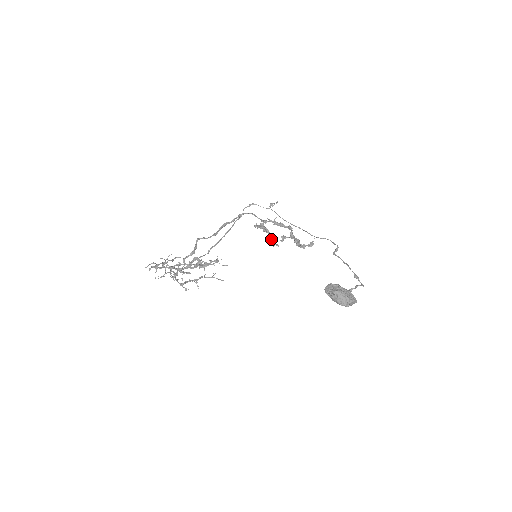
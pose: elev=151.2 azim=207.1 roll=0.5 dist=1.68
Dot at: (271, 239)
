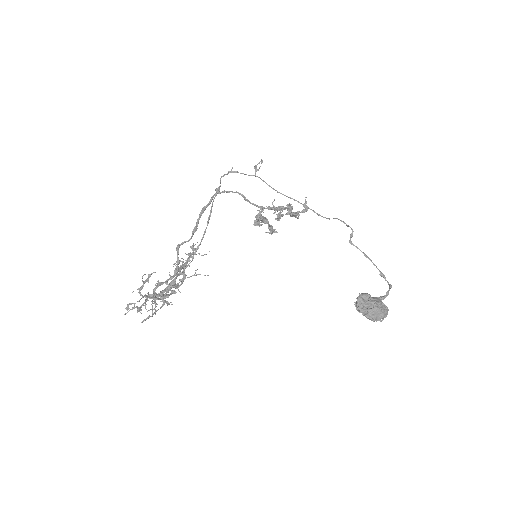
Dot at: (270, 228)
